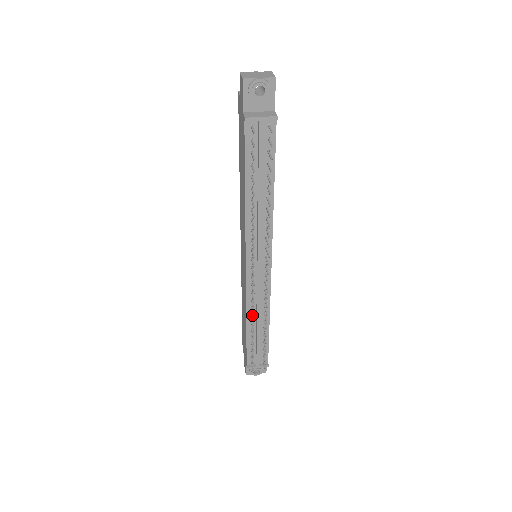
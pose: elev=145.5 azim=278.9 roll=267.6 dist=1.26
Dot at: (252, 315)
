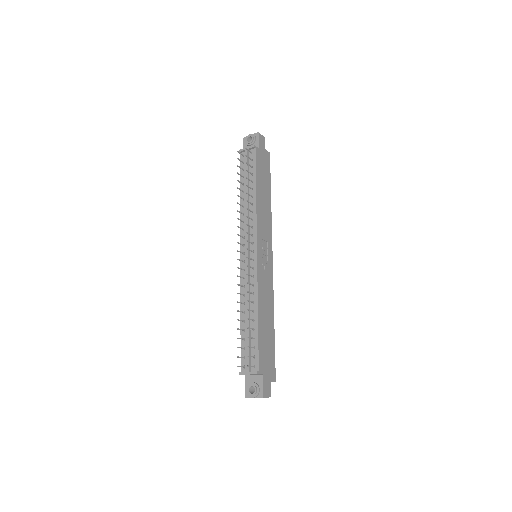
Dot at: (245, 304)
